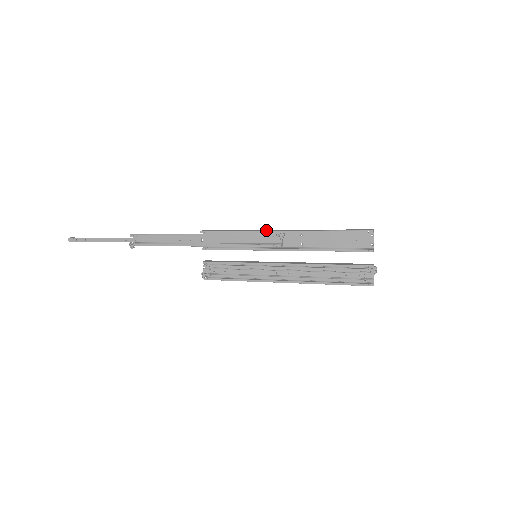
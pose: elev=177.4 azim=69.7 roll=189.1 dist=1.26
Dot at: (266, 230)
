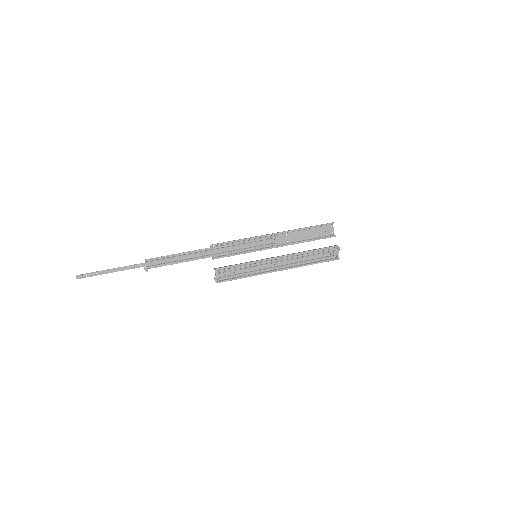
Dot at: (262, 235)
